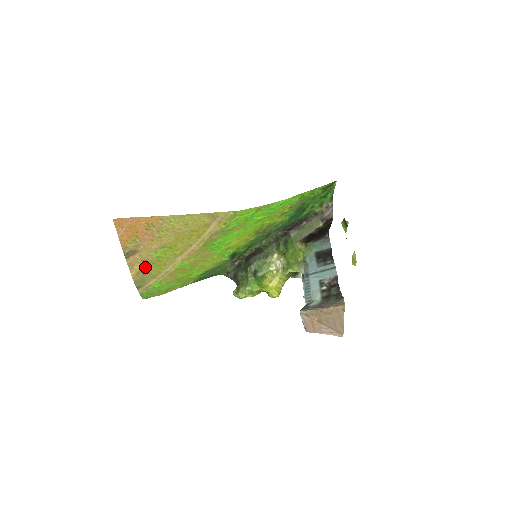
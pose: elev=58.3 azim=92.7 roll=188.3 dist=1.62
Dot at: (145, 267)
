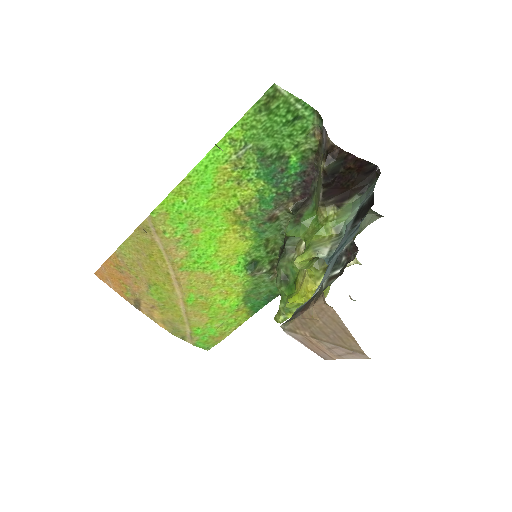
Dot at: (162, 314)
